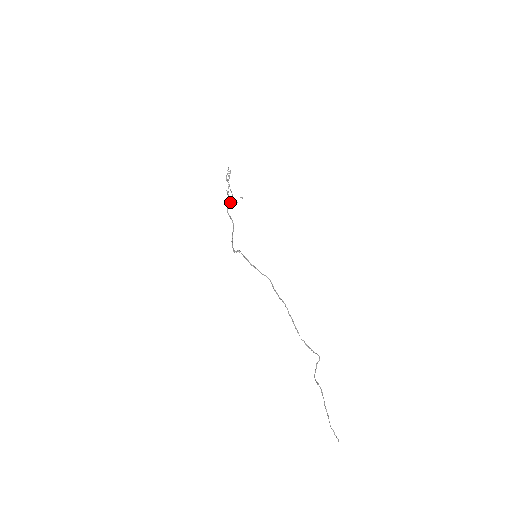
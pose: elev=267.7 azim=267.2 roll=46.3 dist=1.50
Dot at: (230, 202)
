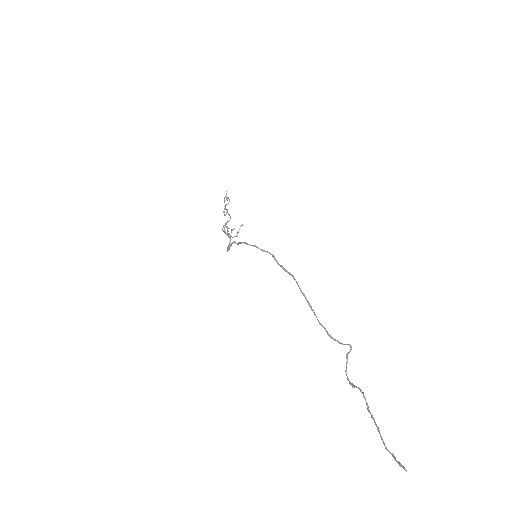
Dot at: (227, 222)
